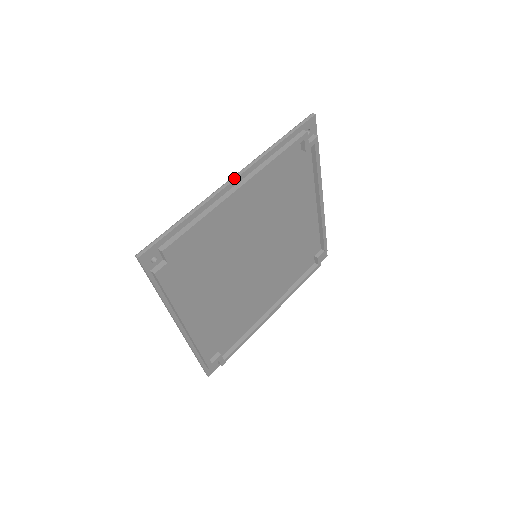
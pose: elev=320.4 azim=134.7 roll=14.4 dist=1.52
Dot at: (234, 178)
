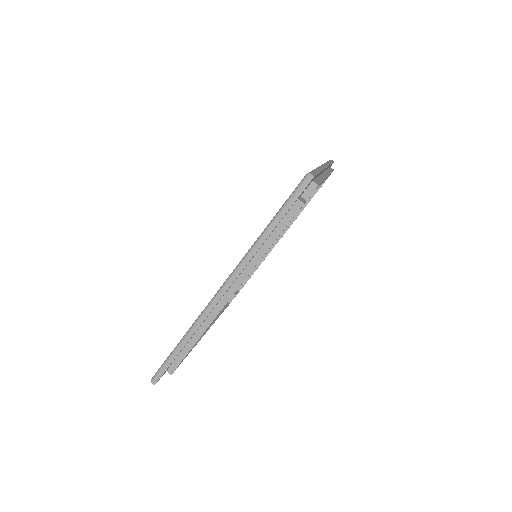
Dot at: (223, 292)
